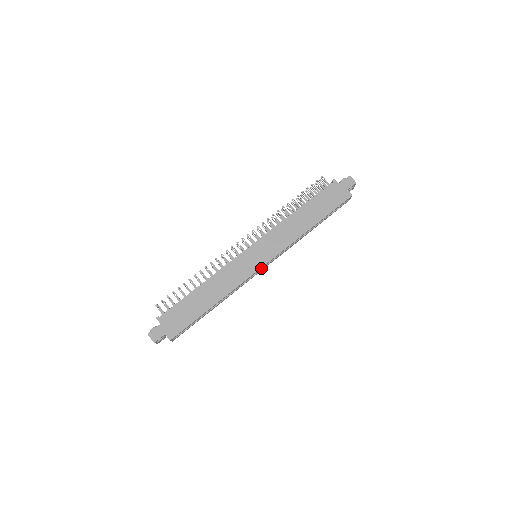
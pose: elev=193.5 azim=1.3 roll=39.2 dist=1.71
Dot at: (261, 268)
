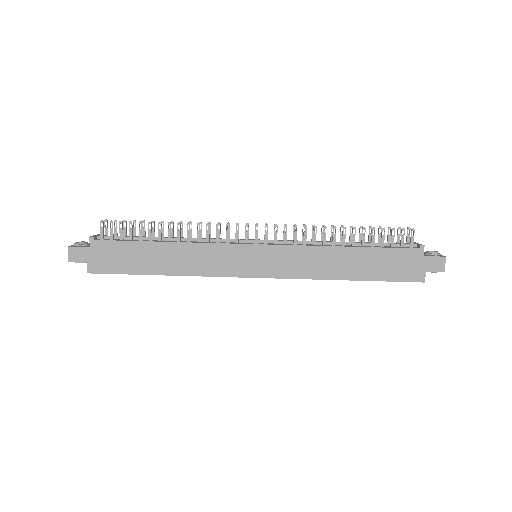
Dot at: (249, 276)
